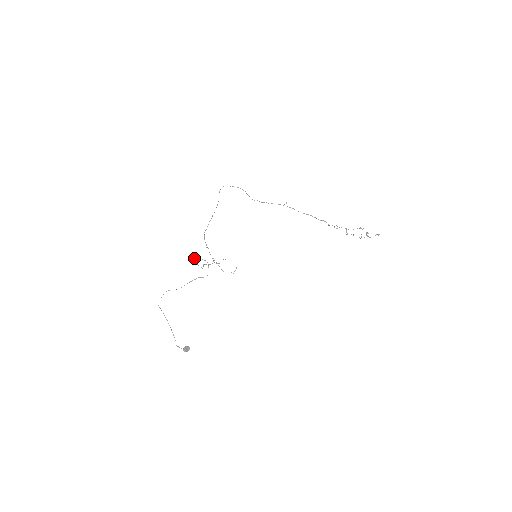
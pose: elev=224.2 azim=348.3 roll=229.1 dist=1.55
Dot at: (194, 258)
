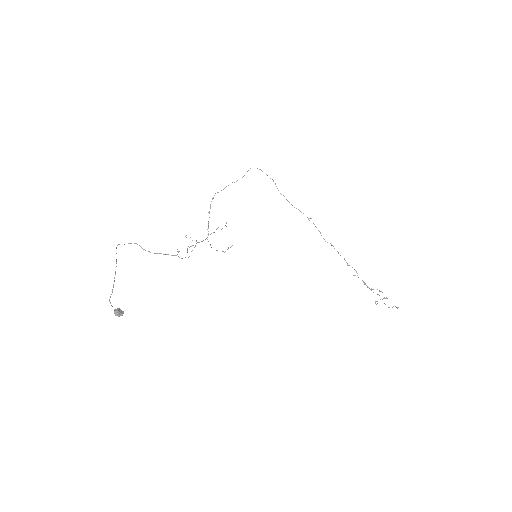
Dot at: occluded
